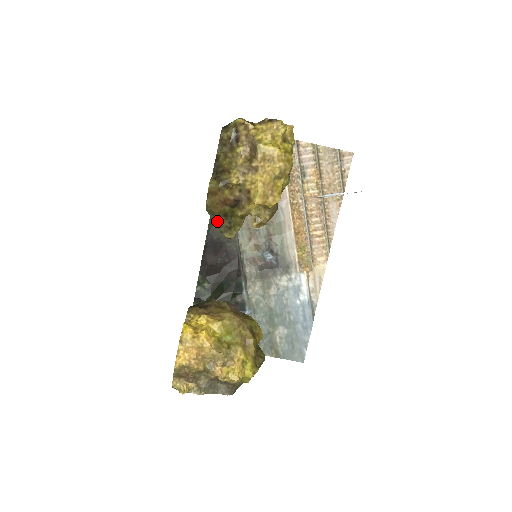
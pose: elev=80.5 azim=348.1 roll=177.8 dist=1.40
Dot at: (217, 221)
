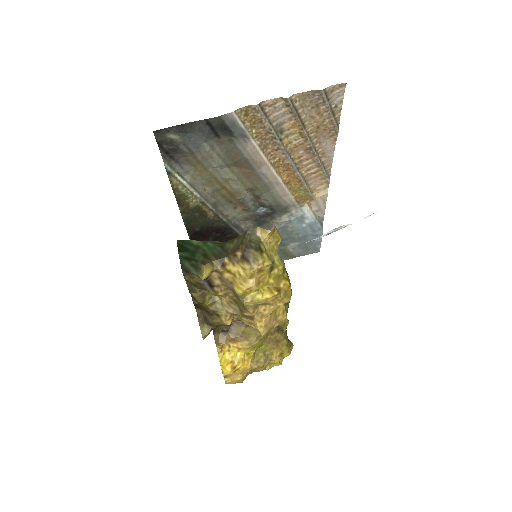
Dot at: occluded
